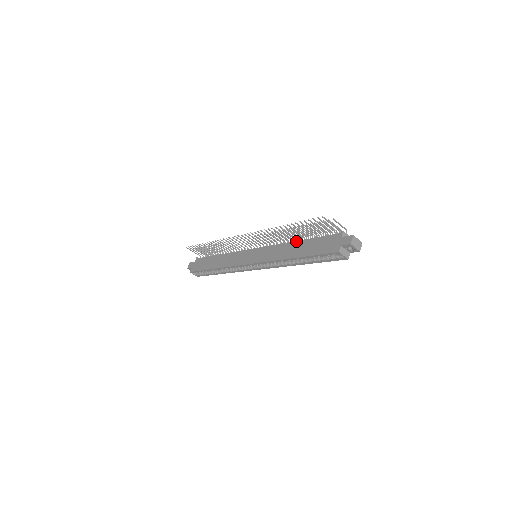
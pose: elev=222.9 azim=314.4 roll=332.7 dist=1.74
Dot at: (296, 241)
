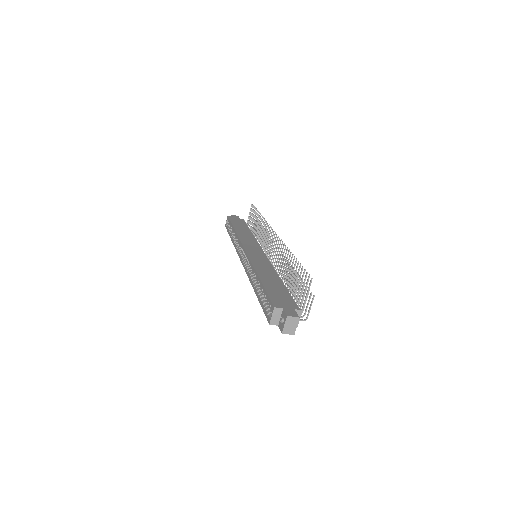
Dot at: (280, 278)
